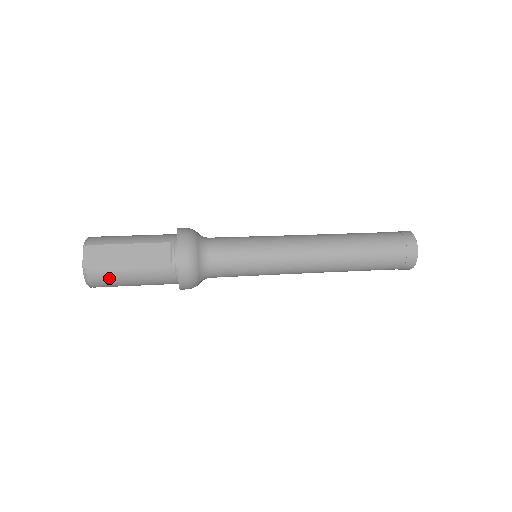
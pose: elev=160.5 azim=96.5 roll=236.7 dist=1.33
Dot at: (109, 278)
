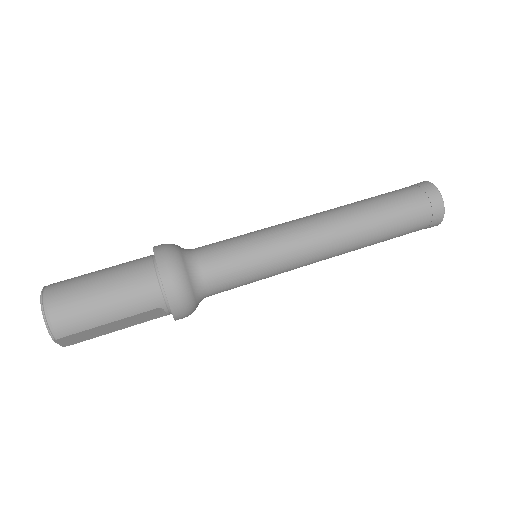
Dot at: occluded
